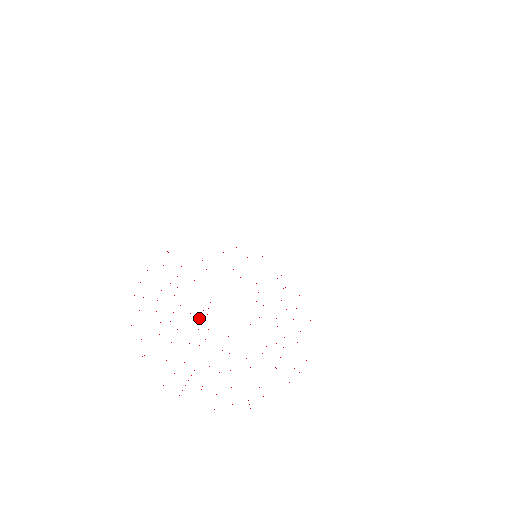
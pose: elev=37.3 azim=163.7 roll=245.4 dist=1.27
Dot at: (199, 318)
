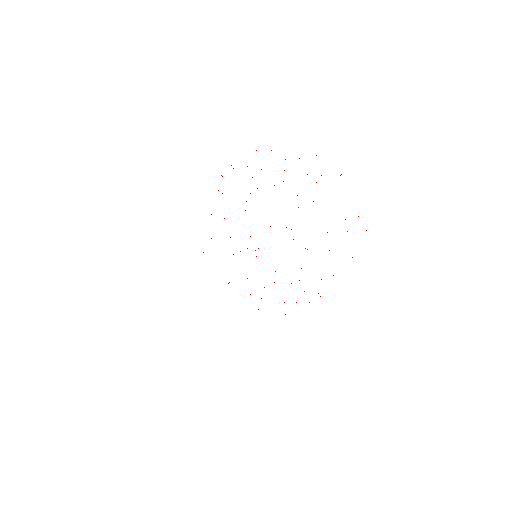
Dot at: occluded
